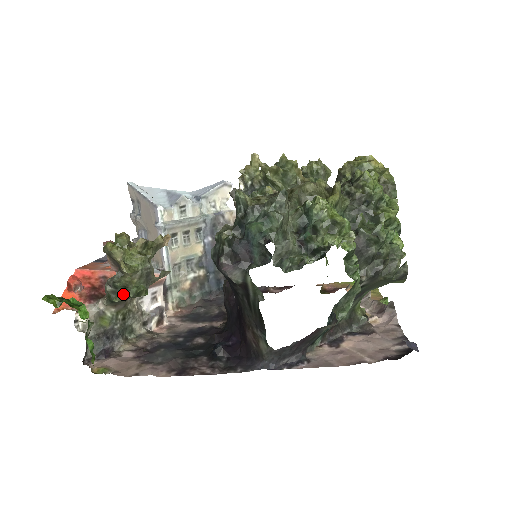
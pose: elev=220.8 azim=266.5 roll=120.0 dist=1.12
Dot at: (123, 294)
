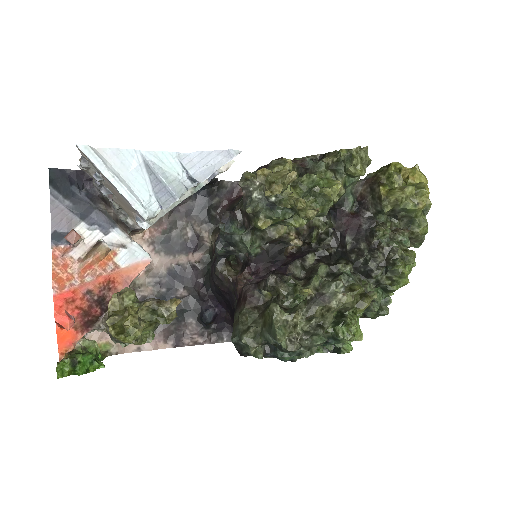
Dot at: occluded
